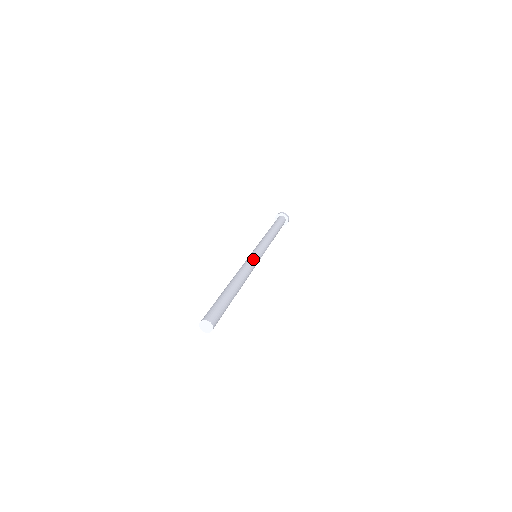
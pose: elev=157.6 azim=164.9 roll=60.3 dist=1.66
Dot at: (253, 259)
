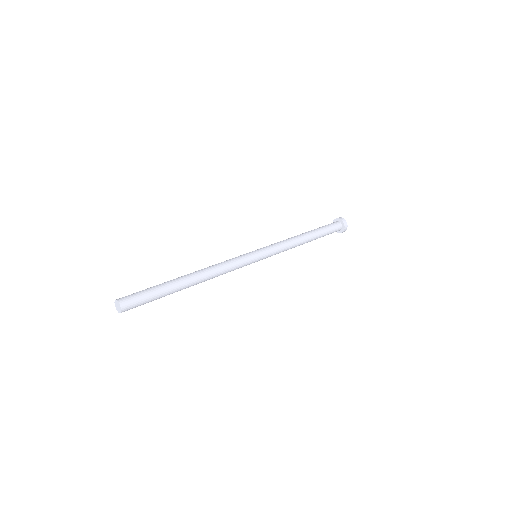
Dot at: (241, 257)
